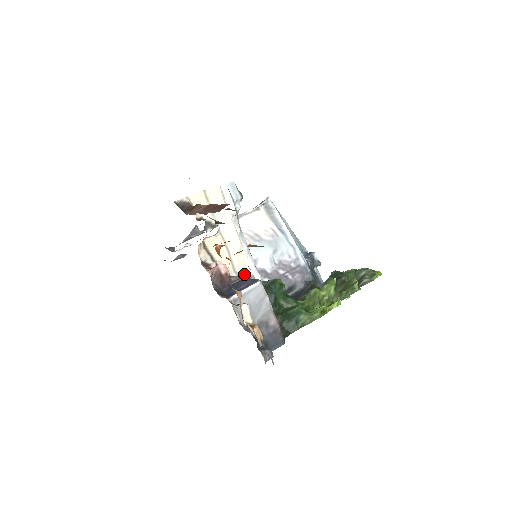
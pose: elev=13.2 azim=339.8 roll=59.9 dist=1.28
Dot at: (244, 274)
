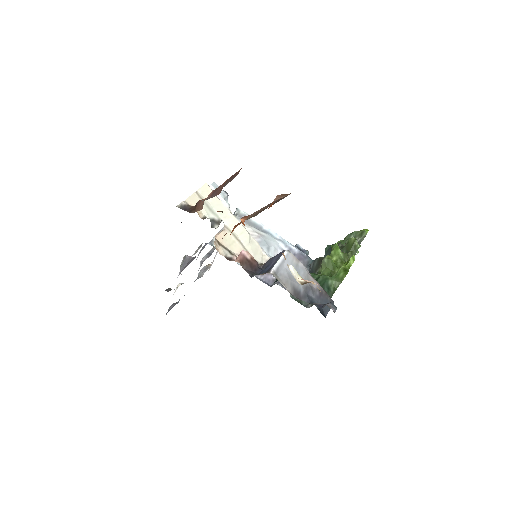
Dot at: (263, 261)
